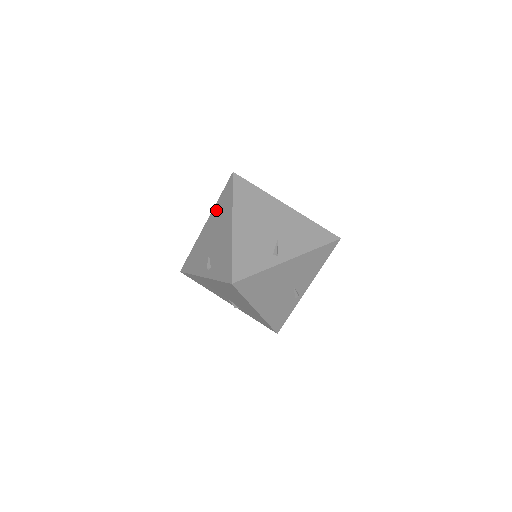
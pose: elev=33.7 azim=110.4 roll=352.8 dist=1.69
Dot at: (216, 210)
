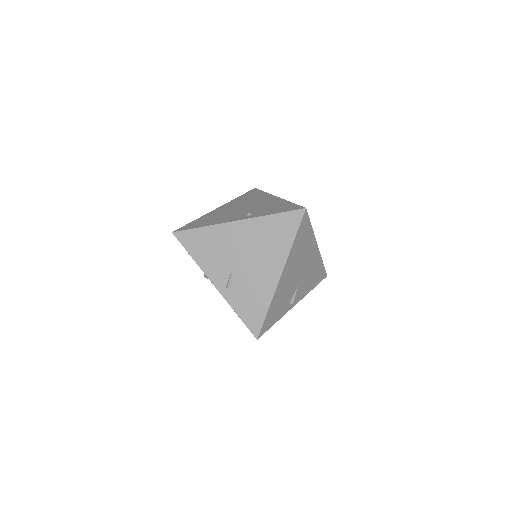
Dot at: (237, 200)
